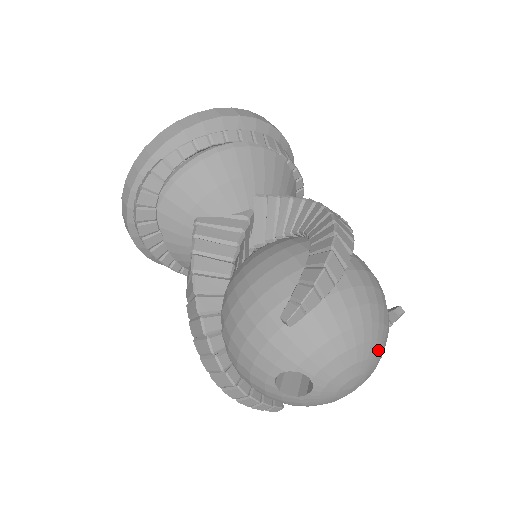
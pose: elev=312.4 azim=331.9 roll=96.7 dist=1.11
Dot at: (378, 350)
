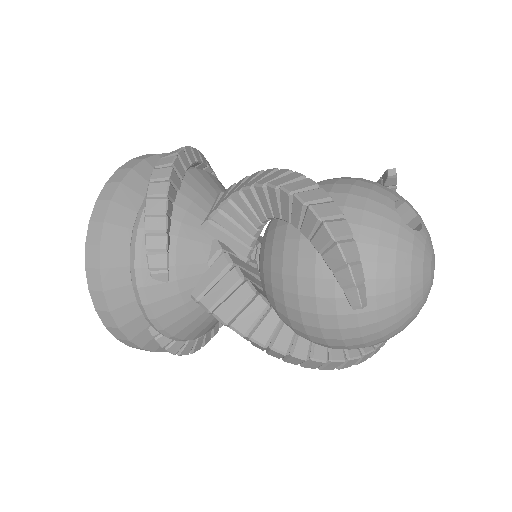
Dot at: occluded
